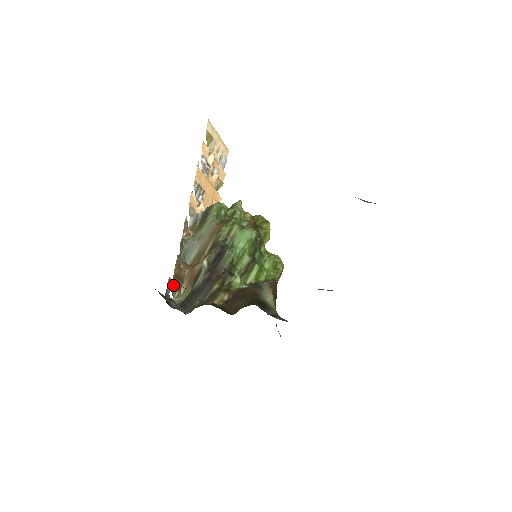
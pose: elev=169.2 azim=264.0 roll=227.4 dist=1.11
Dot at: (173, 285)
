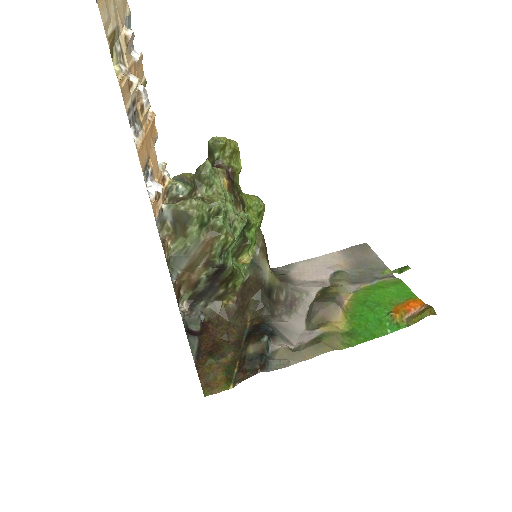
Dot at: (178, 304)
